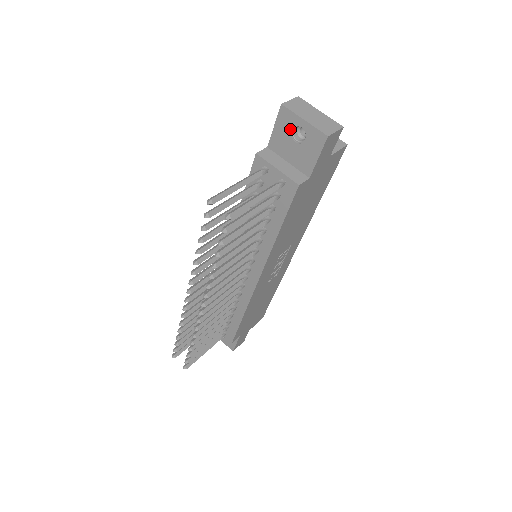
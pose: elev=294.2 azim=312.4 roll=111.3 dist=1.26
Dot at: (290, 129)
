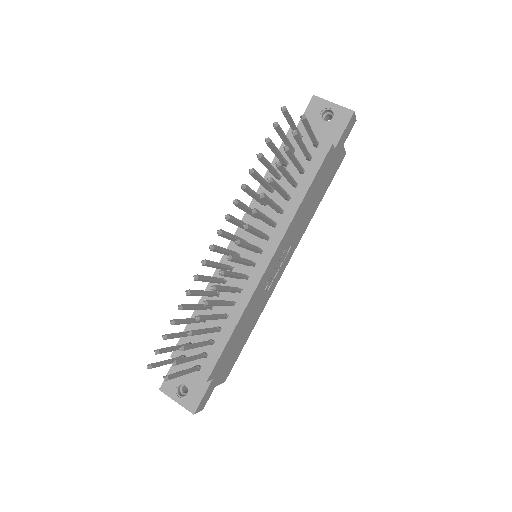
Dot at: (319, 112)
